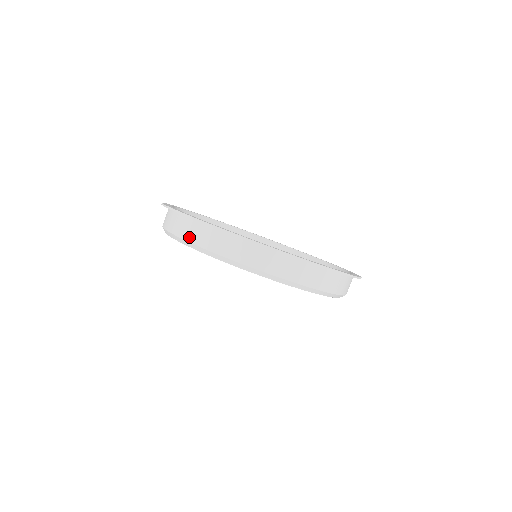
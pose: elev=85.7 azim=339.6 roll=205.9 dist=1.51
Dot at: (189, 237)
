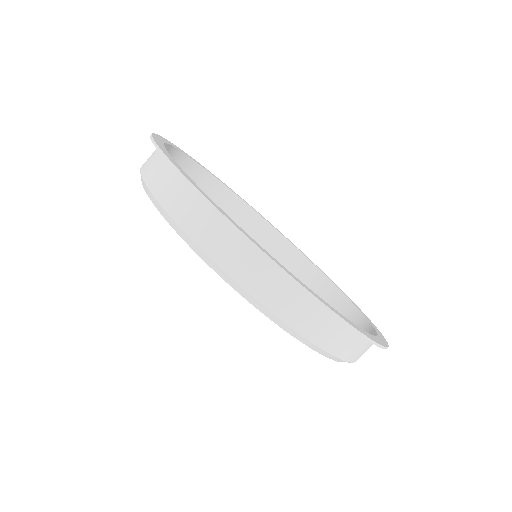
Dot at: (207, 244)
